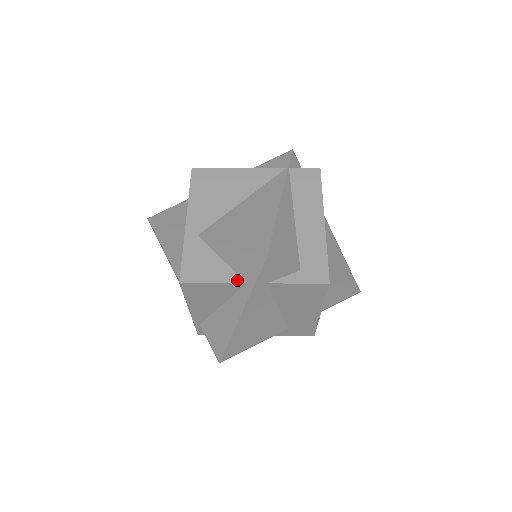
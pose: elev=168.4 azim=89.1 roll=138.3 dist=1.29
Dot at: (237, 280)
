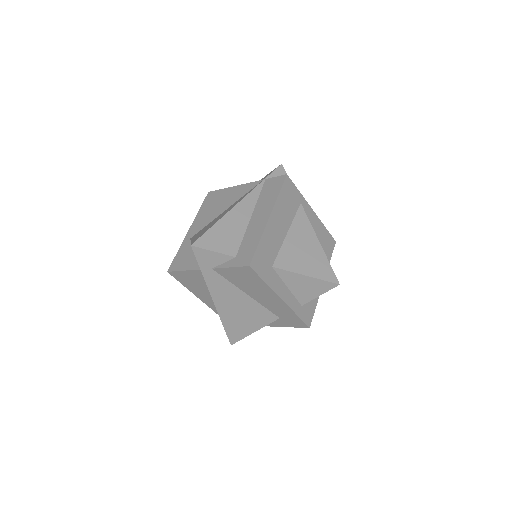
Dot at: (196, 267)
